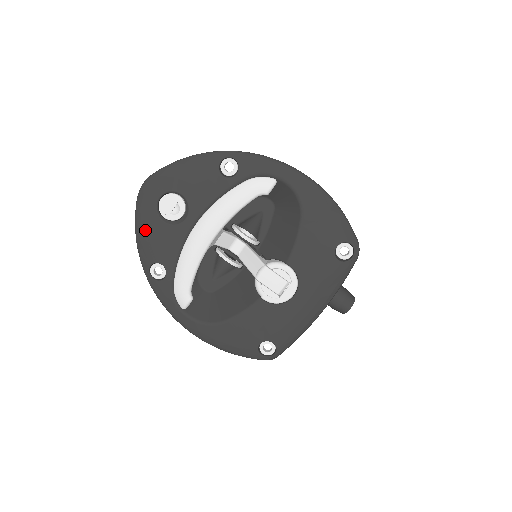
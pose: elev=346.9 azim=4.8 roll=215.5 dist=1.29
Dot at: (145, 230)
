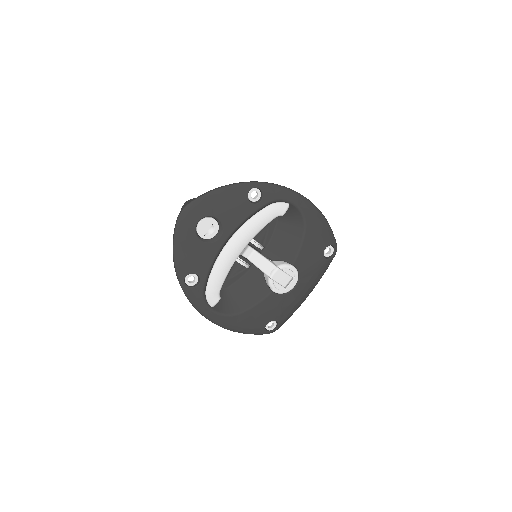
Dot at: (184, 248)
